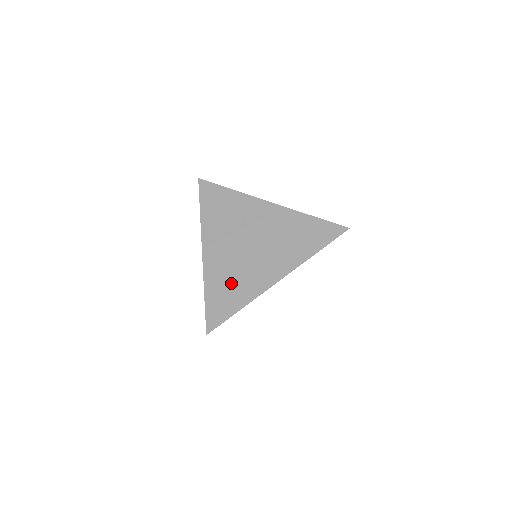
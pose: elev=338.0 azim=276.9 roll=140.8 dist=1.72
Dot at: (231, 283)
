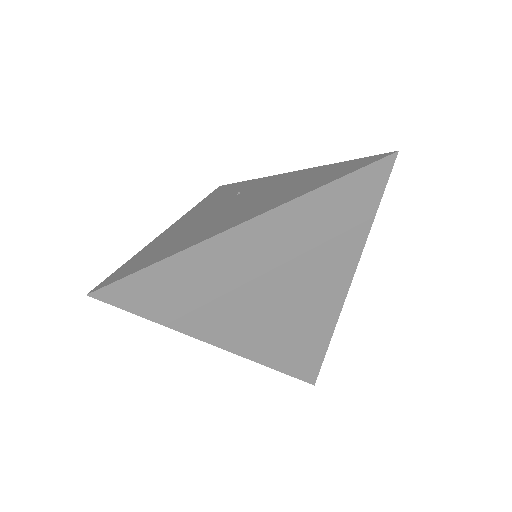
Dot at: (175, 241)
